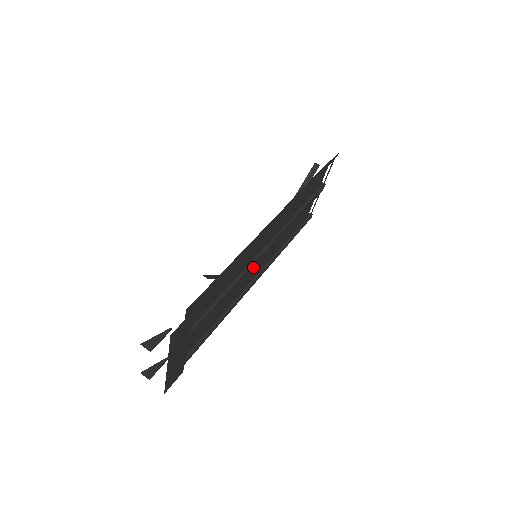
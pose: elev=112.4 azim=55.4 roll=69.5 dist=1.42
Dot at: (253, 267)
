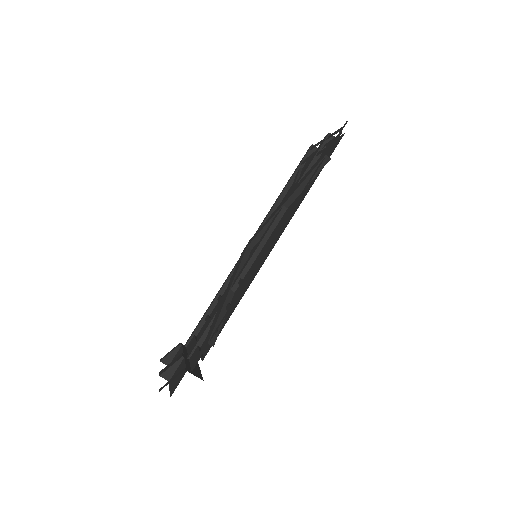
Dot at: occluded
